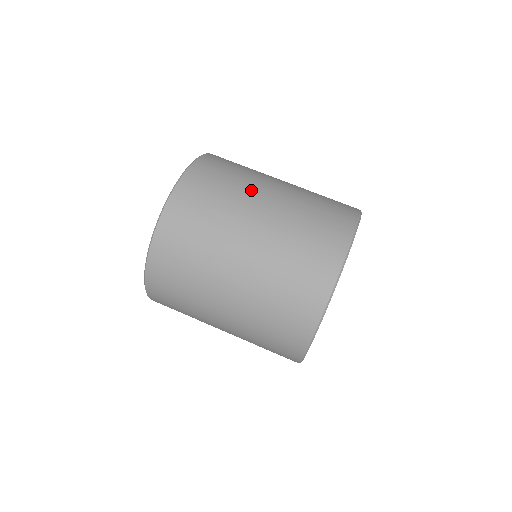
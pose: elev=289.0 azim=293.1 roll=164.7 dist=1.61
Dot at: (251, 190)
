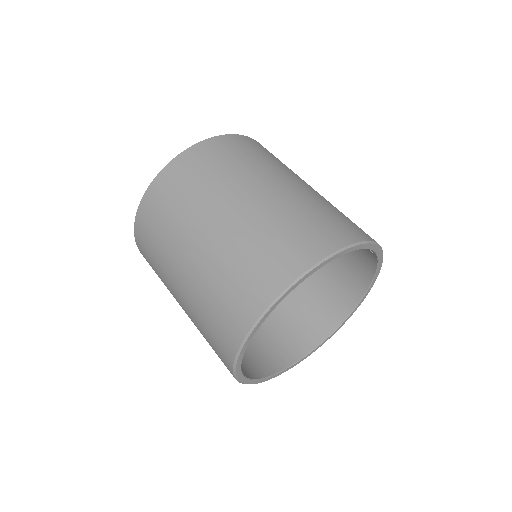
Dot at: (257, 174)
